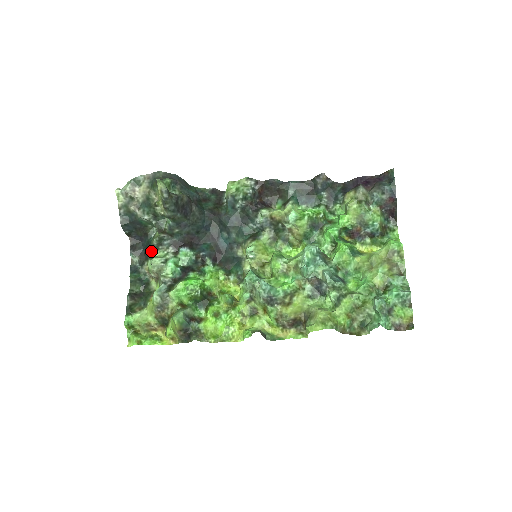
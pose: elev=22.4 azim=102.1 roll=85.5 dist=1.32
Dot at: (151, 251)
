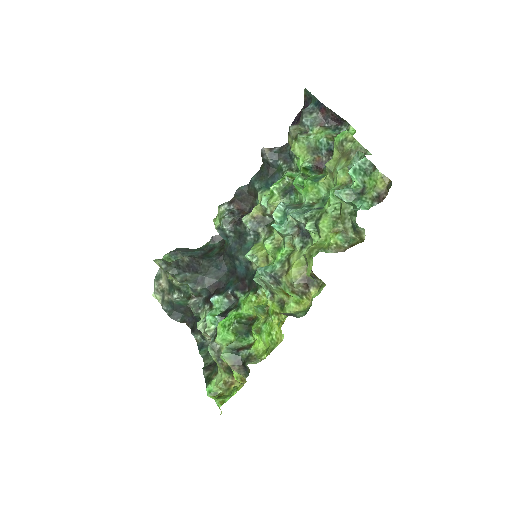
Dot at: occluded
